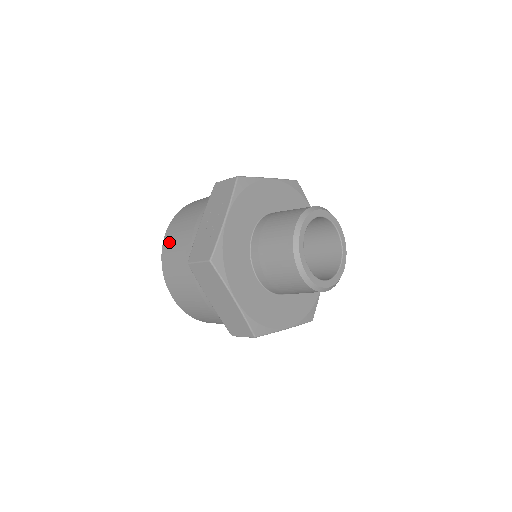
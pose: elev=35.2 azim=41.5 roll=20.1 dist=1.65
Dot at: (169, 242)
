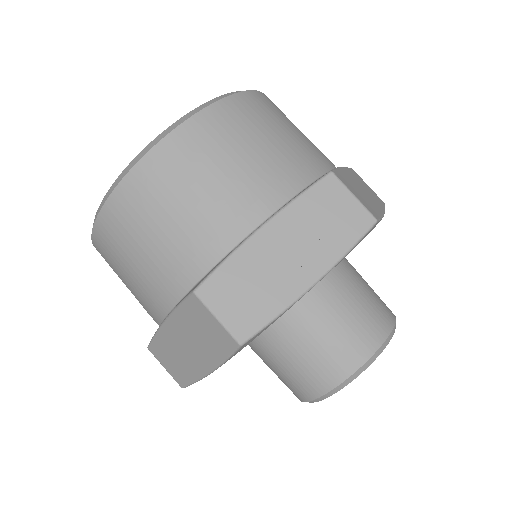
Dot at: (169, 167)
